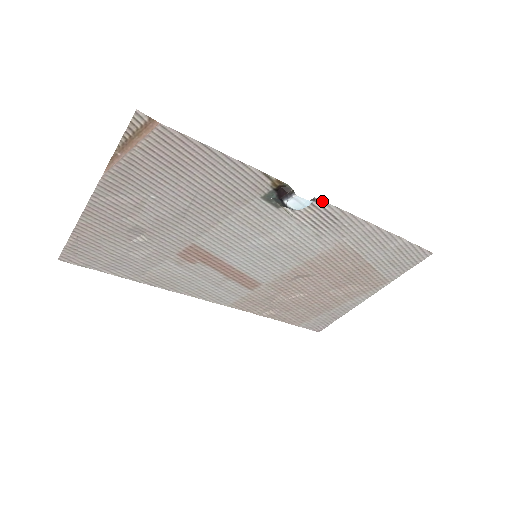
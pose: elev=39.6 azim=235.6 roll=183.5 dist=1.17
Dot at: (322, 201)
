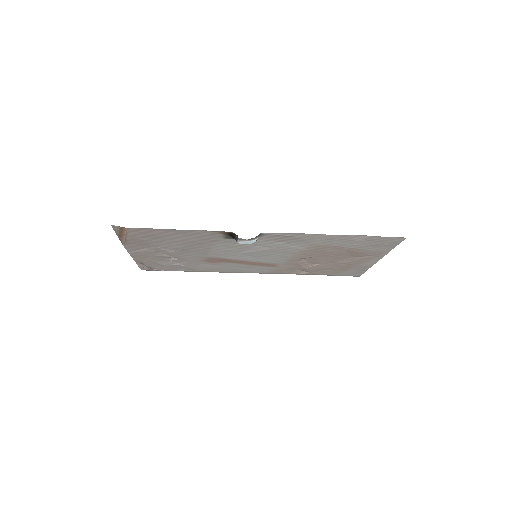
Dot at: (268, 233)
